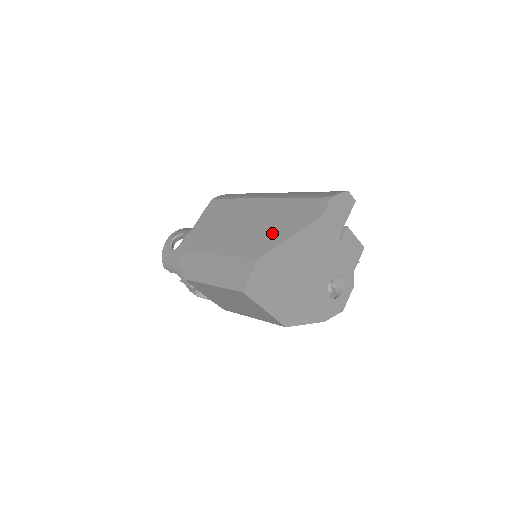
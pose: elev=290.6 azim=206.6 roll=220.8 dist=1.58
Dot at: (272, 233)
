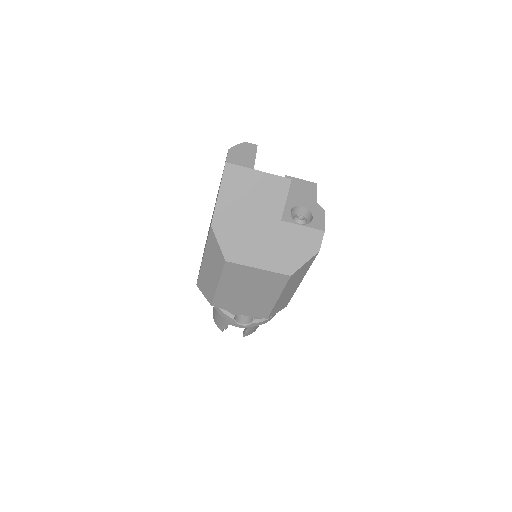
Dot at: occluded
